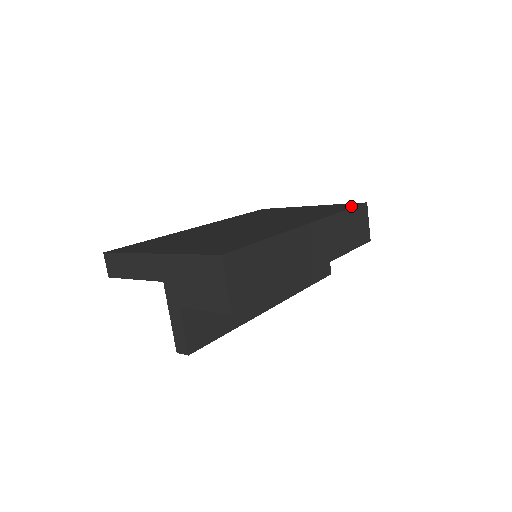
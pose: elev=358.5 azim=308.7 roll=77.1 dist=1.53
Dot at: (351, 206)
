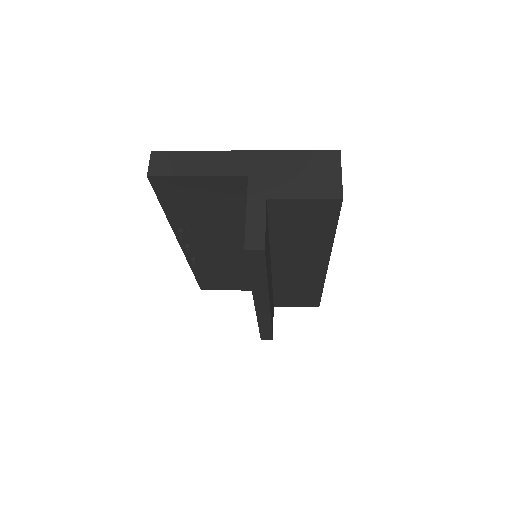
Dot at: occluded
